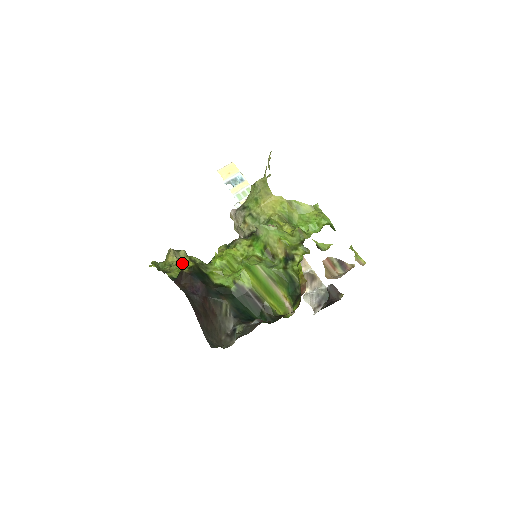
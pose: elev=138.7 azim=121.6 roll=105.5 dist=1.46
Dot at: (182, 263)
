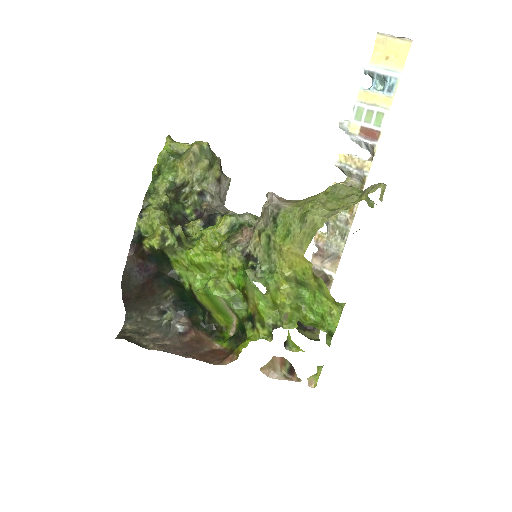
Dot at: (191, 181)
